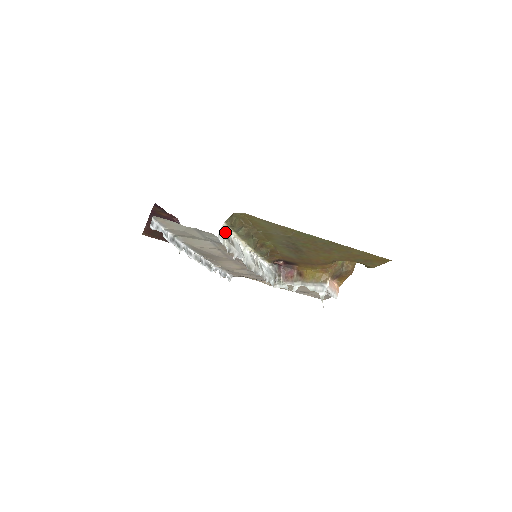
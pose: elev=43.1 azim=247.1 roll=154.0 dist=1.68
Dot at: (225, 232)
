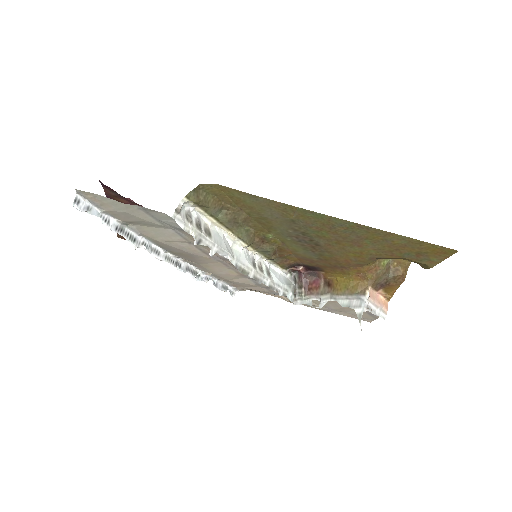
Dot at: (192, 215)
